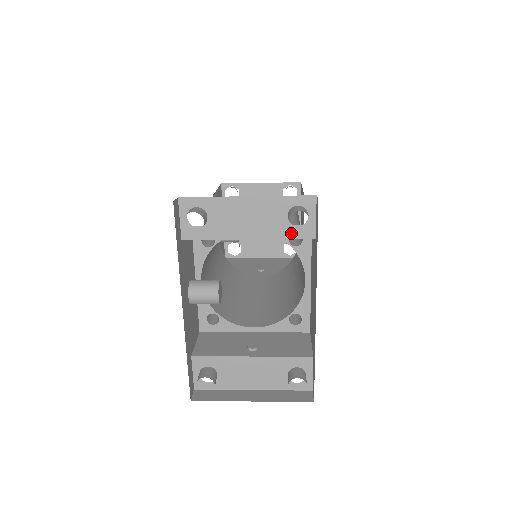
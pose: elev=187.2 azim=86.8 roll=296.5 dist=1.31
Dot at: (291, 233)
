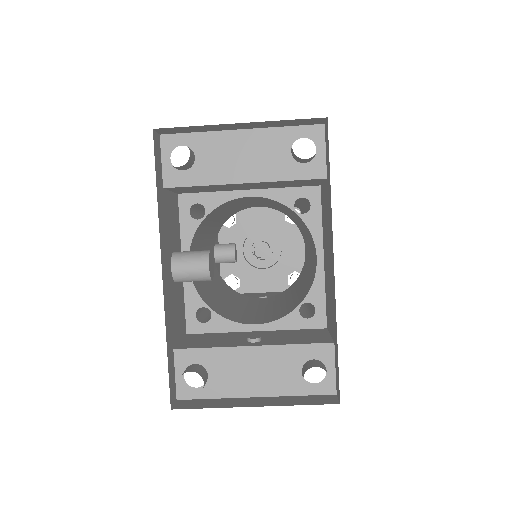
Dot at: (296, 173)
